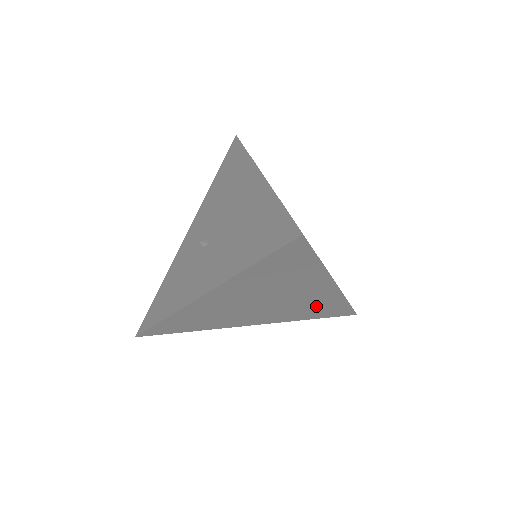
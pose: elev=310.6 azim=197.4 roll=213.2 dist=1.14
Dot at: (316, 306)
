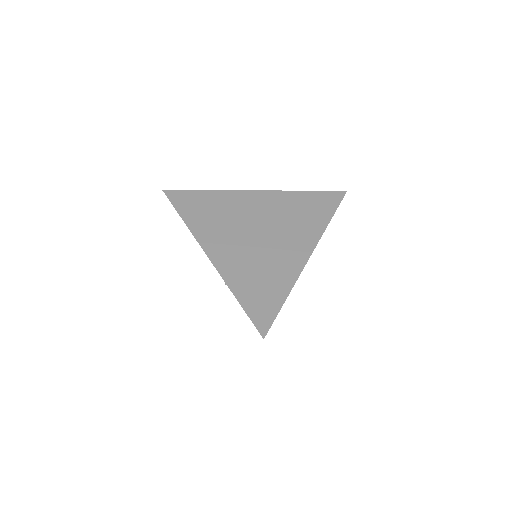
Dot at: occluded
